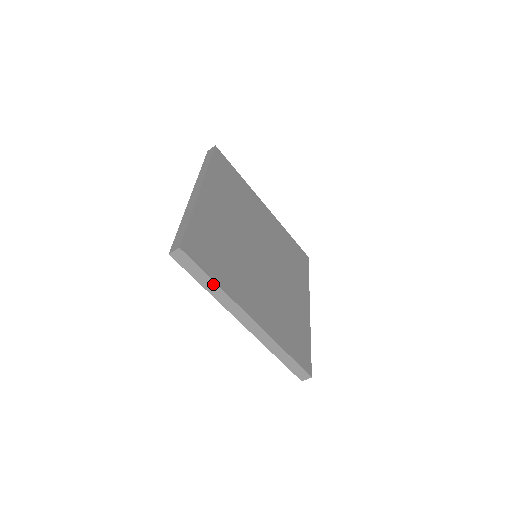
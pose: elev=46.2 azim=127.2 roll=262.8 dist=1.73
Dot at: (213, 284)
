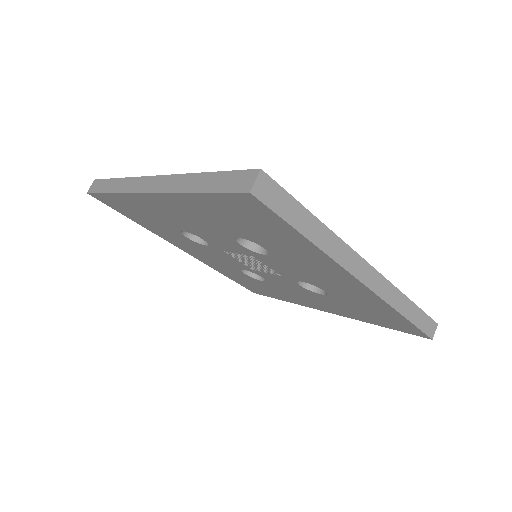
Dot at: (316, 224)
